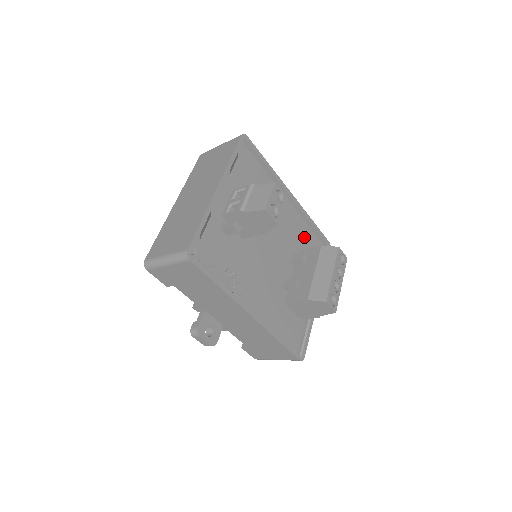
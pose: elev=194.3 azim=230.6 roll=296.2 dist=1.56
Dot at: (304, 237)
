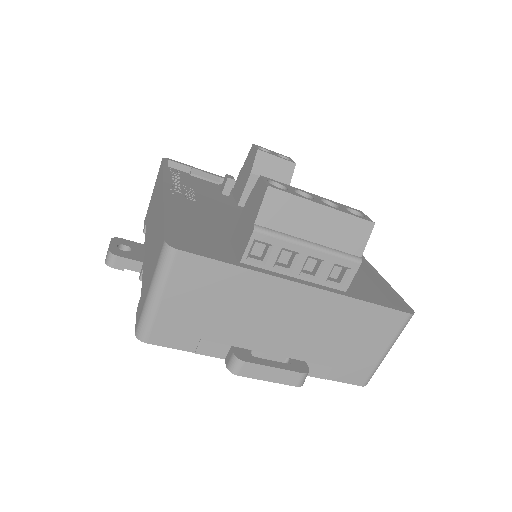
Dot at: occluded
